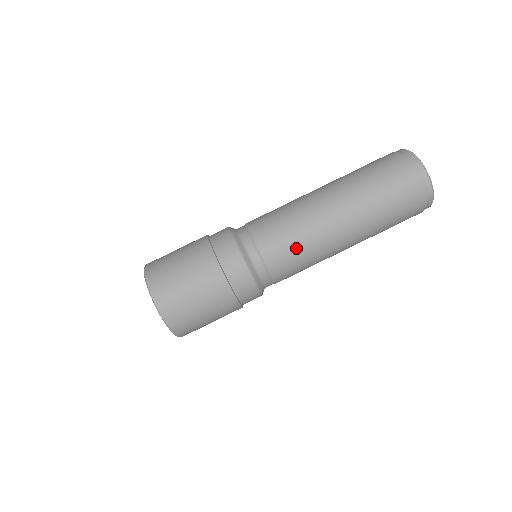
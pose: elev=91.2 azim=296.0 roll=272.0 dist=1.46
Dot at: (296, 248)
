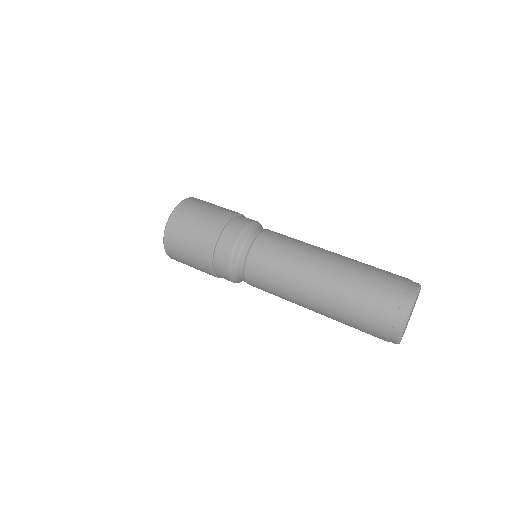
Dot at: (271, 279)
